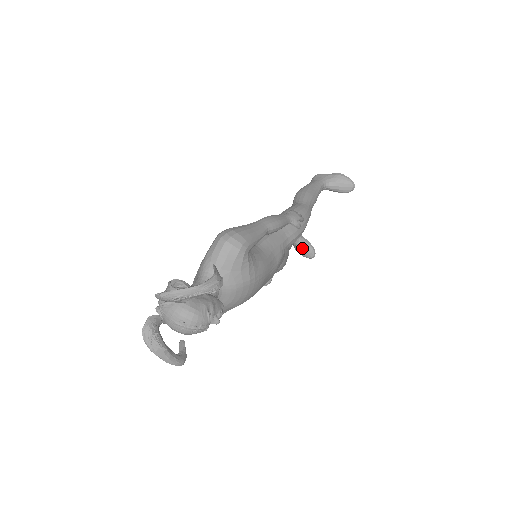
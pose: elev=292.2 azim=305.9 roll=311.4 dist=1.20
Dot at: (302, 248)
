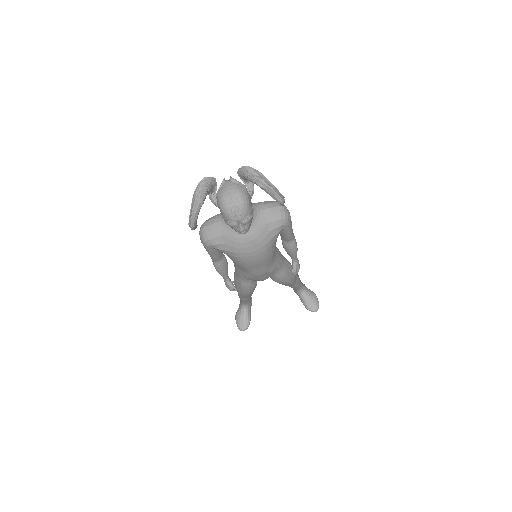
Dot at: (244, 316)
